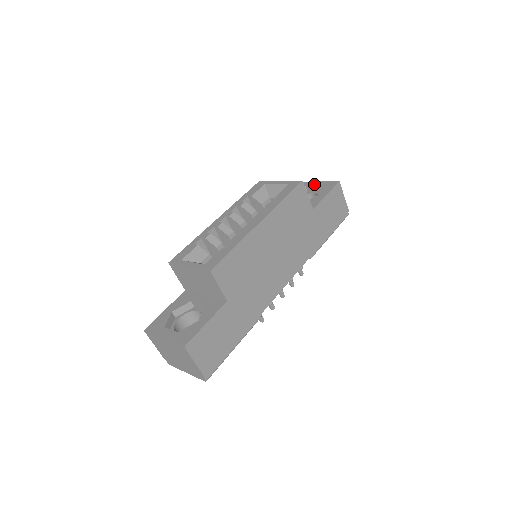
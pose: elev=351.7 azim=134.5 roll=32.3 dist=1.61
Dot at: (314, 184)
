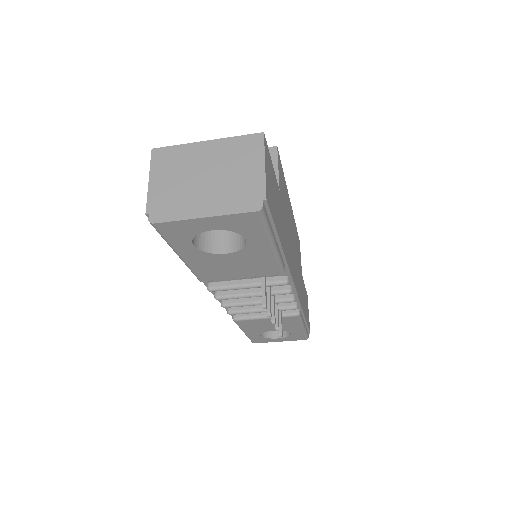
Dot at: occluded
